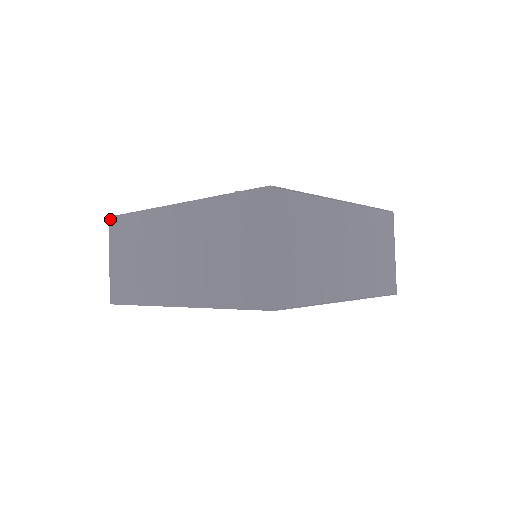
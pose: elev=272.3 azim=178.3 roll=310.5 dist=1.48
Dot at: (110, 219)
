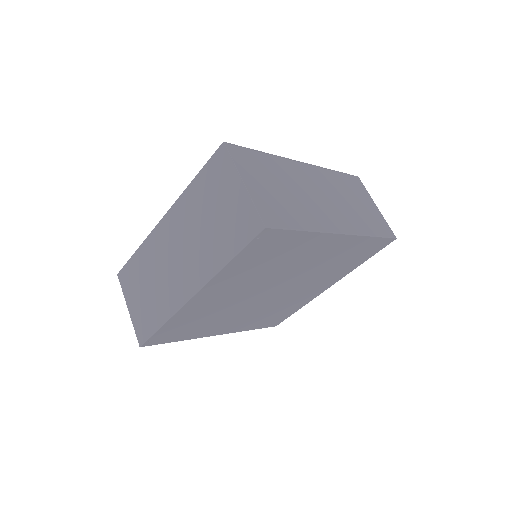
Dot at: (119, 274)
